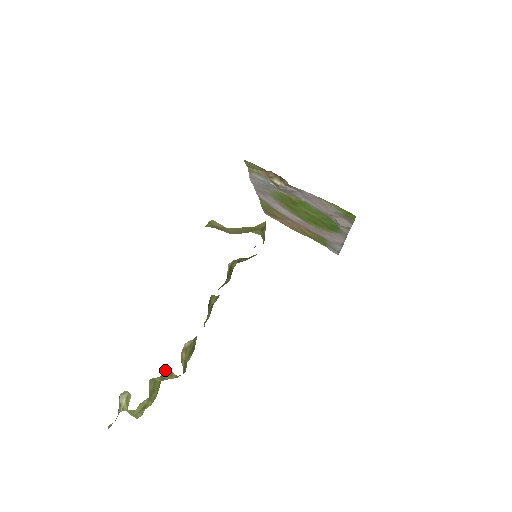
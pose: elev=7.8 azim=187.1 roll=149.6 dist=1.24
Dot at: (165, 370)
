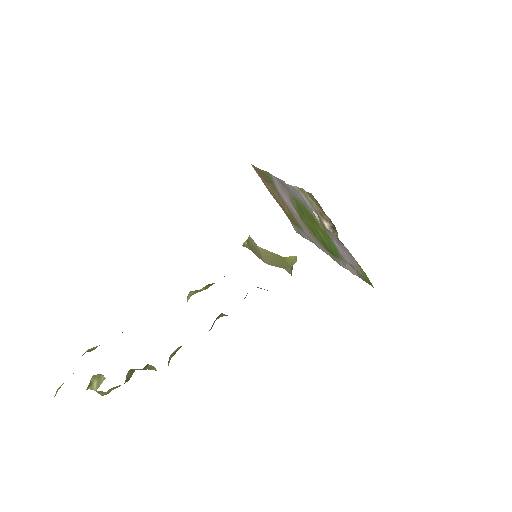
Dot at: (148, 364)
